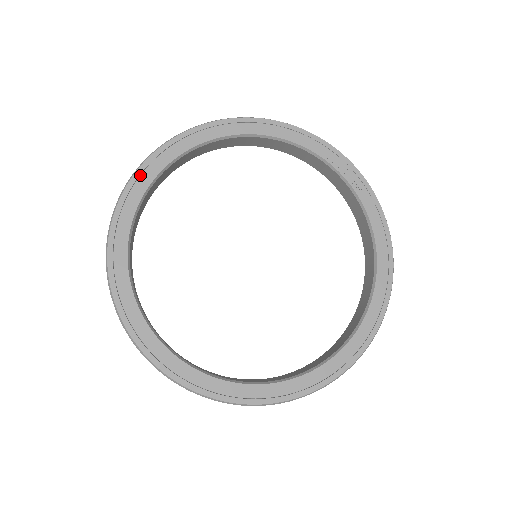
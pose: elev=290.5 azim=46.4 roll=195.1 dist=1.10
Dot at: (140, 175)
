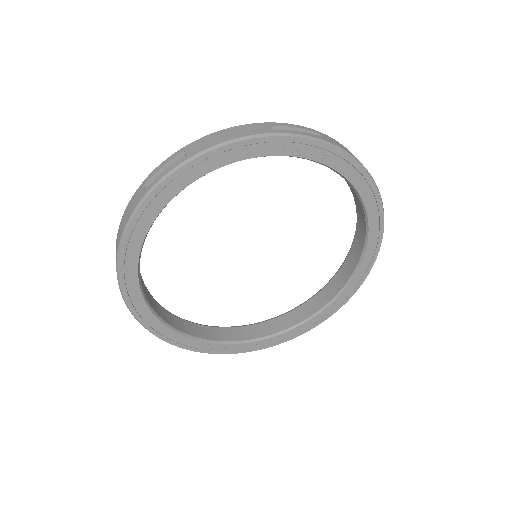
Dot at: (126, 288)
